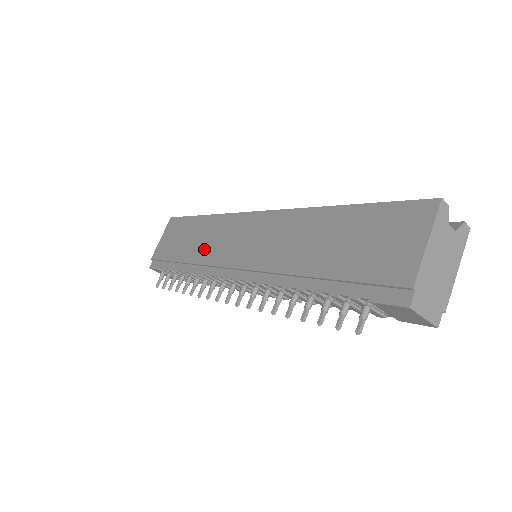
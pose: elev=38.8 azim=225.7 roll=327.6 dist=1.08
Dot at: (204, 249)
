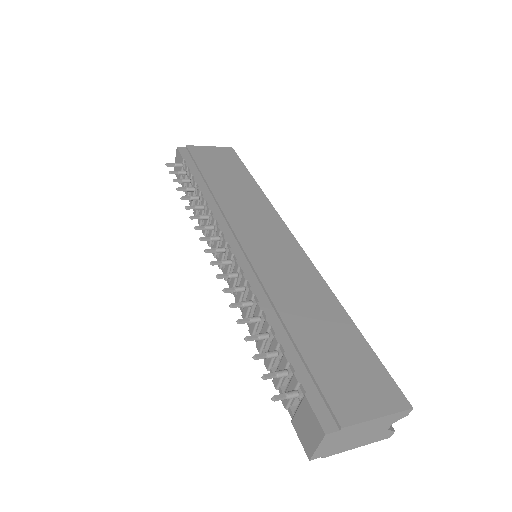
Dot at: (233, 201)
